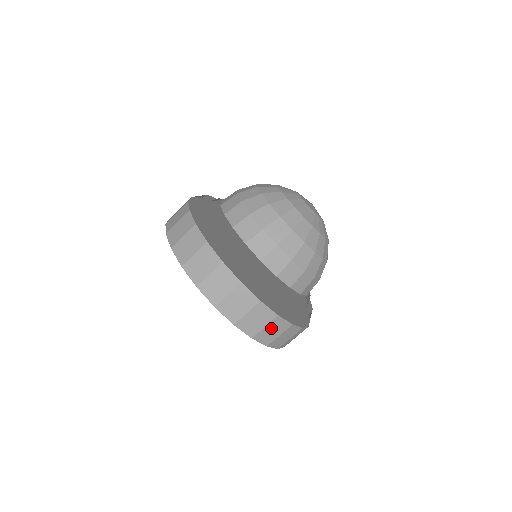
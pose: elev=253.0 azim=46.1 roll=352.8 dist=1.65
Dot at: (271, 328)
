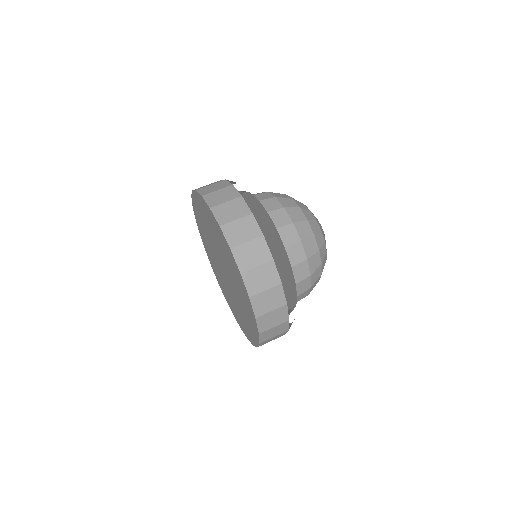
Dot at: (231, 207)
